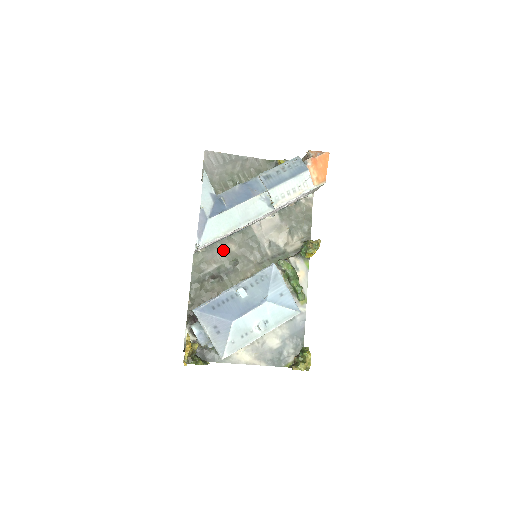
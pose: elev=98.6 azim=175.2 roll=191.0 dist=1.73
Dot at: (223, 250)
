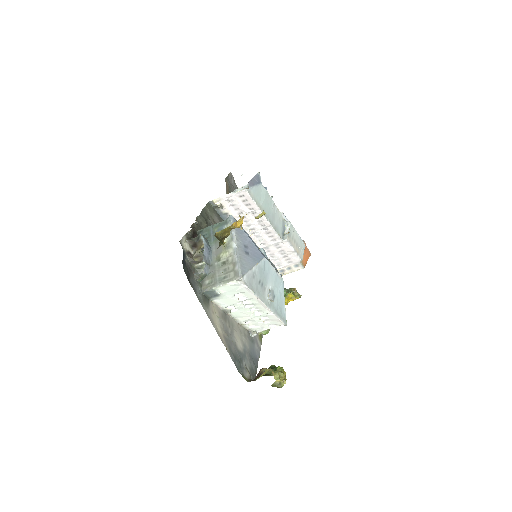
Dot at: occluded
